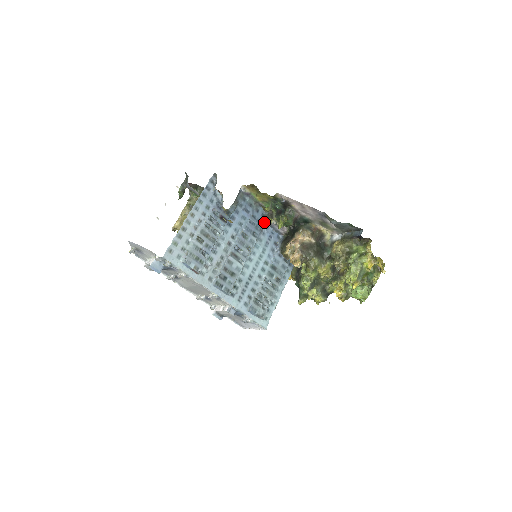
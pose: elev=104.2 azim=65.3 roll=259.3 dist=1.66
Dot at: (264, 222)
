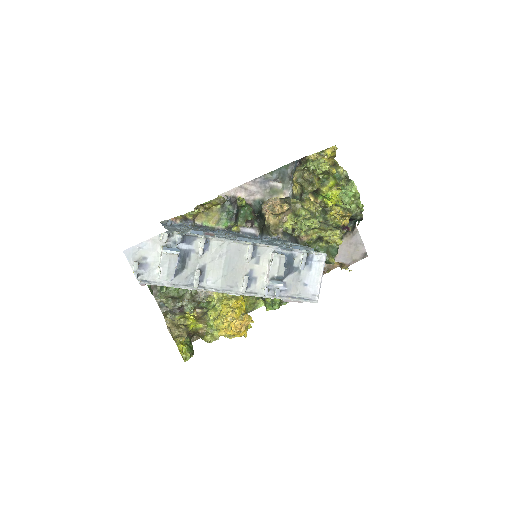
Dot at: occluded
